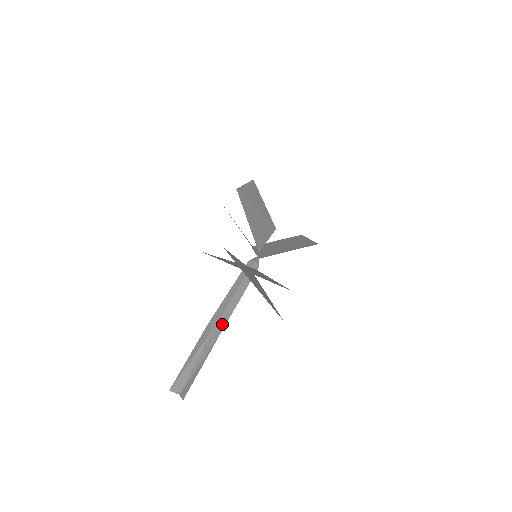
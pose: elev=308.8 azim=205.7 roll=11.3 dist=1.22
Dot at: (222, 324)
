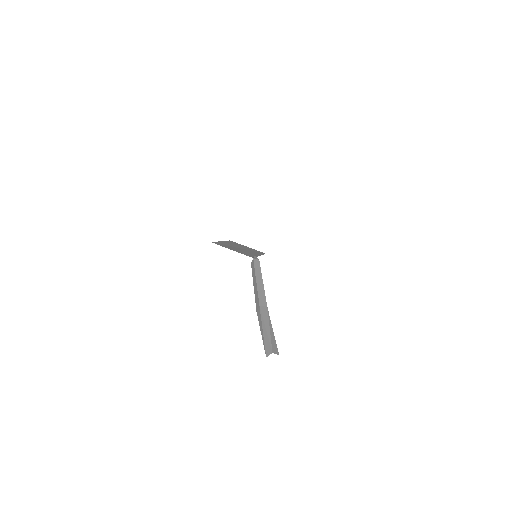
Dot at: occluded
